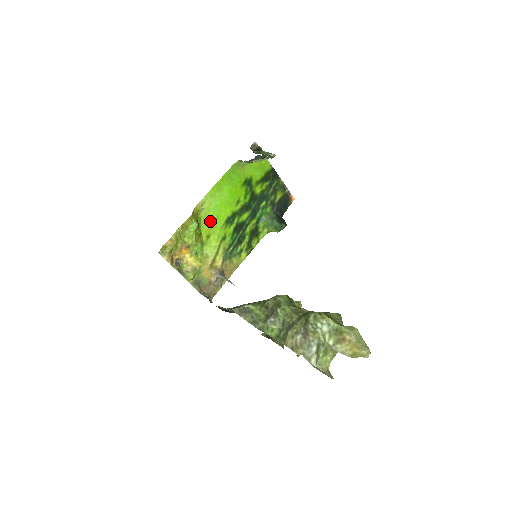
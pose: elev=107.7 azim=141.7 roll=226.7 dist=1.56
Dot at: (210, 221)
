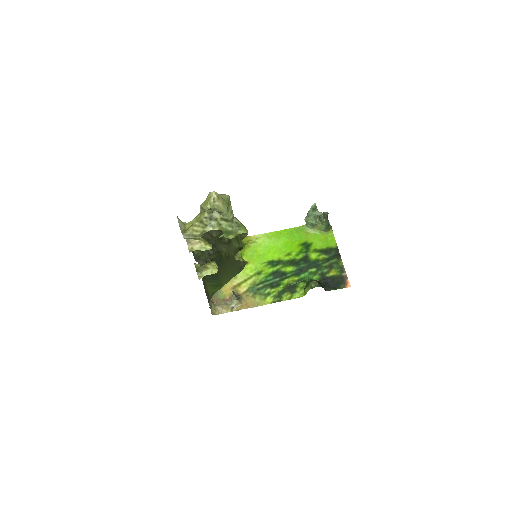
Dot at: (256, 254)
